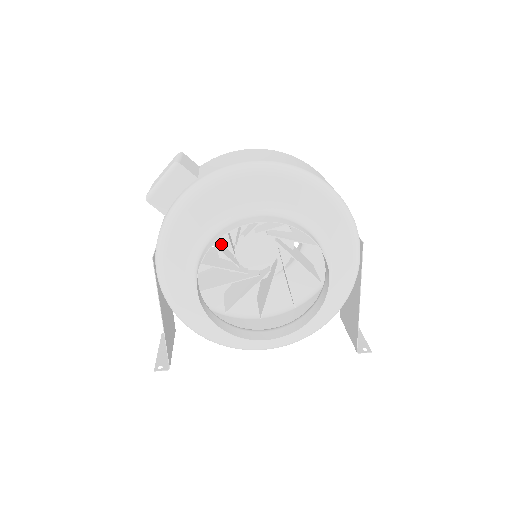
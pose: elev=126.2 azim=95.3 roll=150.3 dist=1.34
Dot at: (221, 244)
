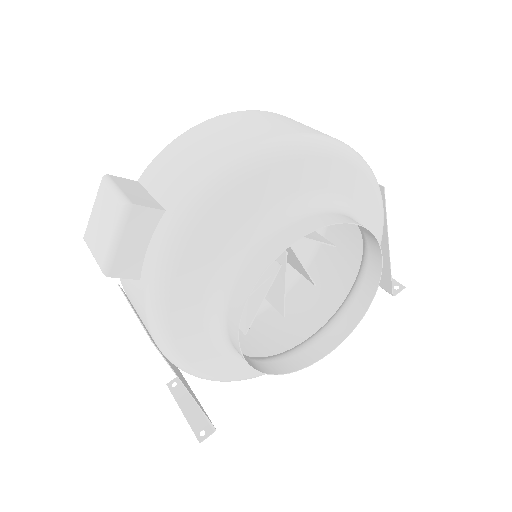
Dot at: occluded
